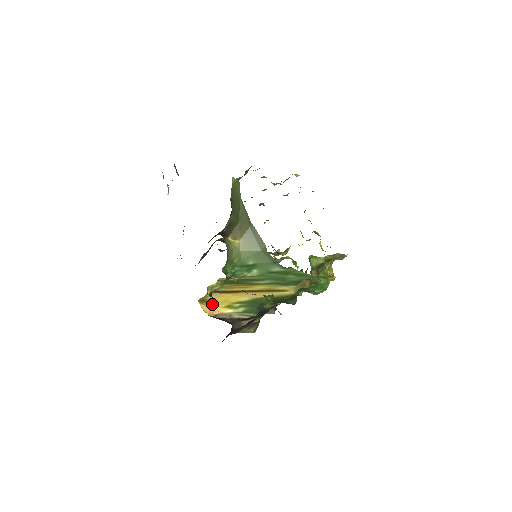
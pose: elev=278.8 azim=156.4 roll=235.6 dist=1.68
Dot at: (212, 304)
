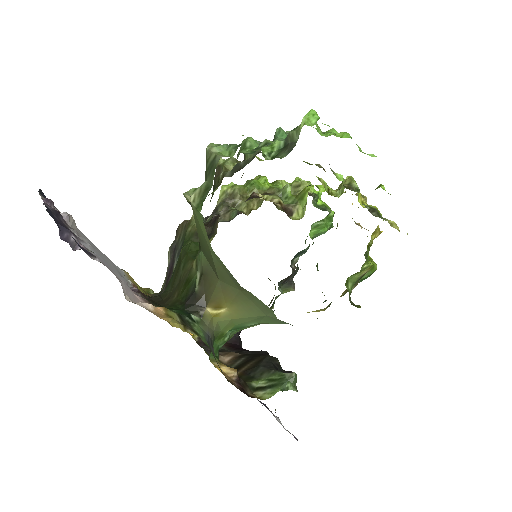
Dot at: occluded
